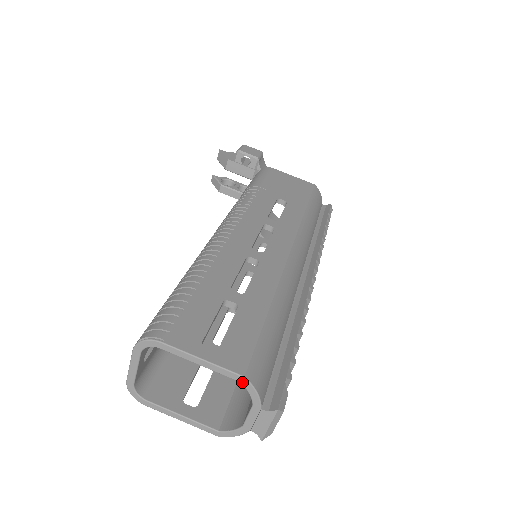
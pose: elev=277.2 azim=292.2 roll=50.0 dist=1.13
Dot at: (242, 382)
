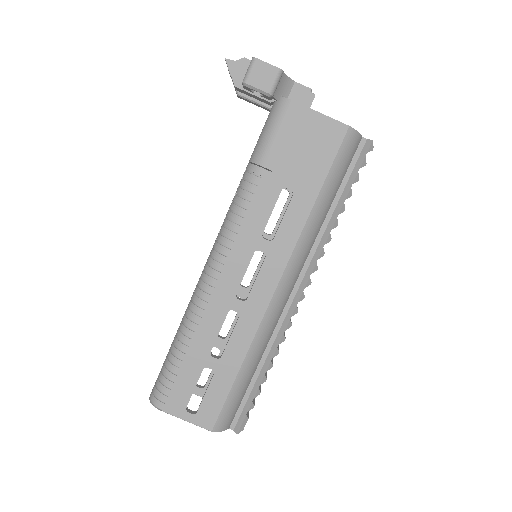
Dot at: (212, 429)
